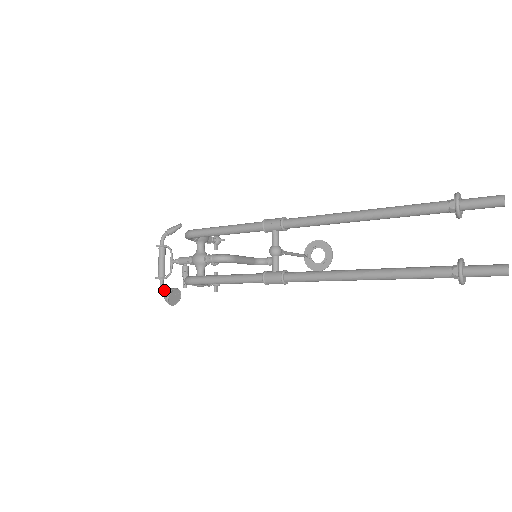
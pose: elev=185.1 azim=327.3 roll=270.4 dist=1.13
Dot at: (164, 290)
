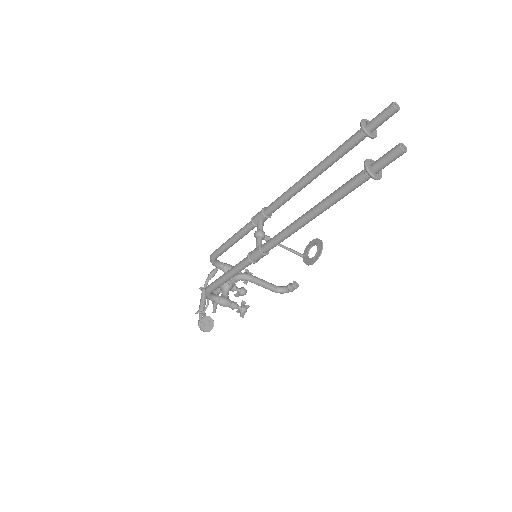
Dot at: occluded
